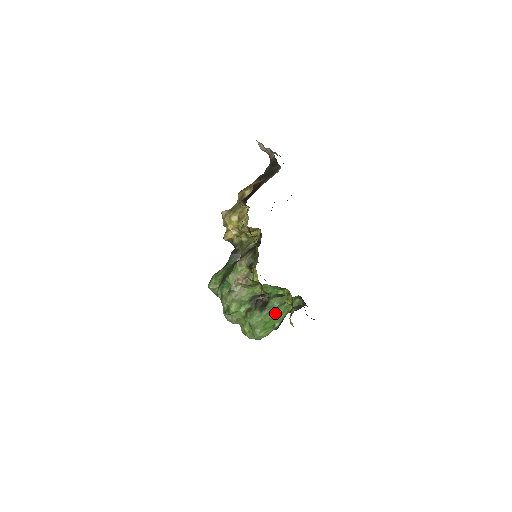
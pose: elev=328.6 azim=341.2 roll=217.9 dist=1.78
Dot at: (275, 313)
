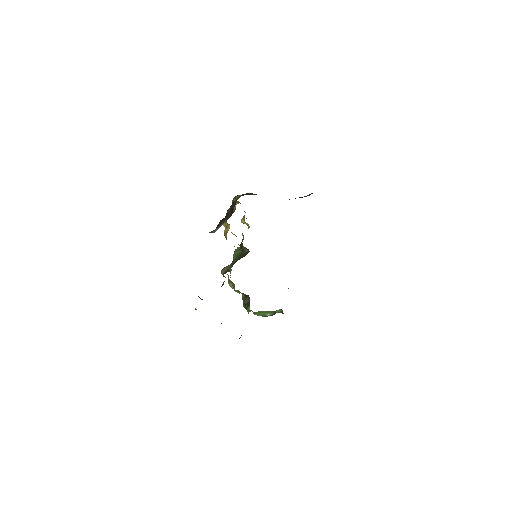
Dot at: (259, 312)
